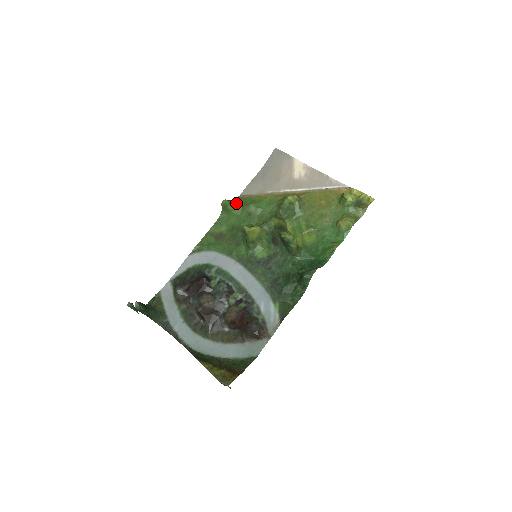
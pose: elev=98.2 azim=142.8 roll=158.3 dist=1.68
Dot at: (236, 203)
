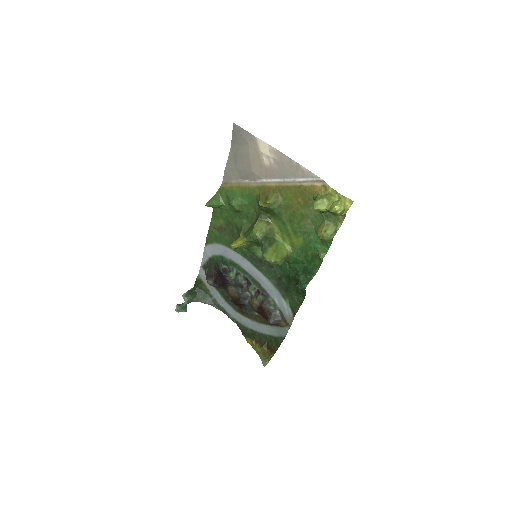
Dot at: (221, 197)
